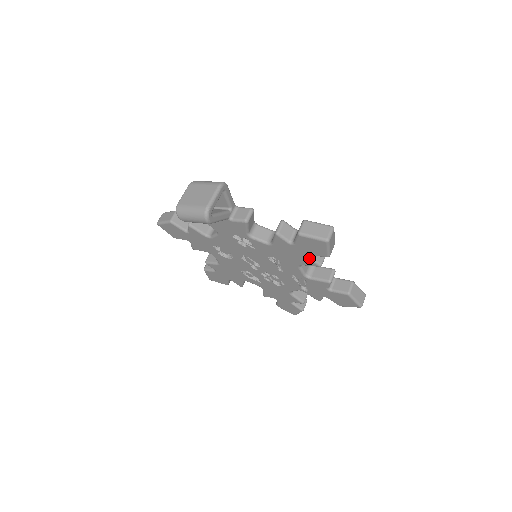
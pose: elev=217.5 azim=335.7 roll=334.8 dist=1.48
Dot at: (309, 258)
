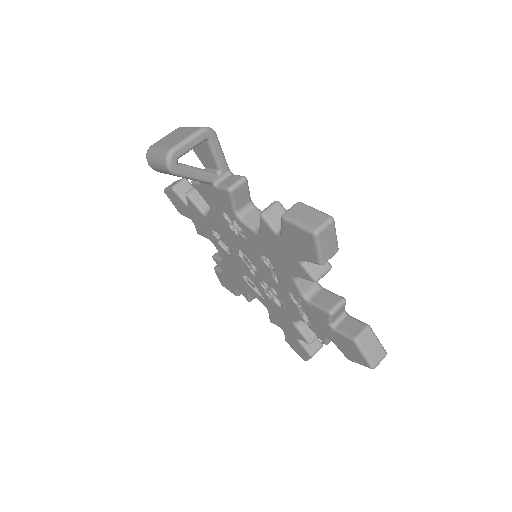
Dot at: (300, 264)
